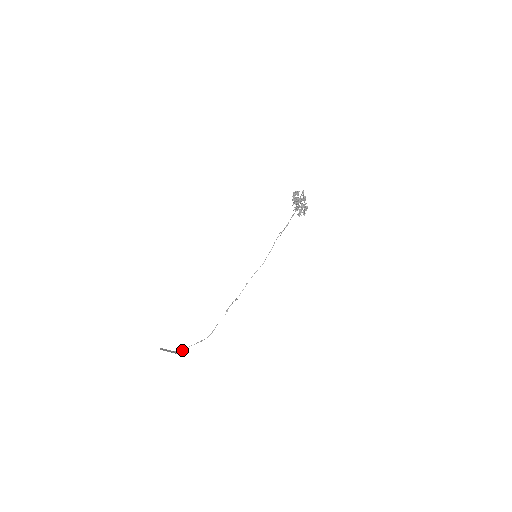
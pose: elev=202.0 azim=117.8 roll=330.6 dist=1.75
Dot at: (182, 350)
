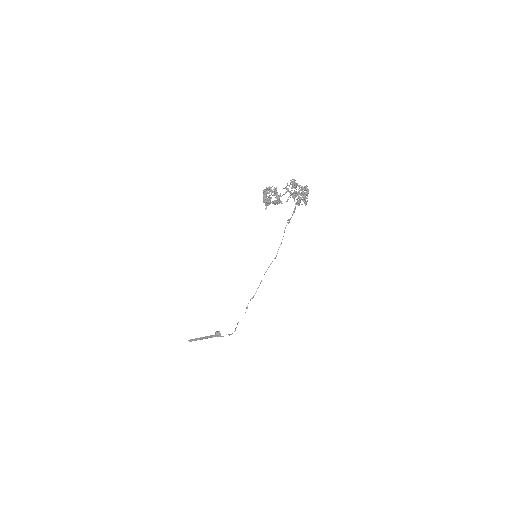
Dot at: (218, 336)
